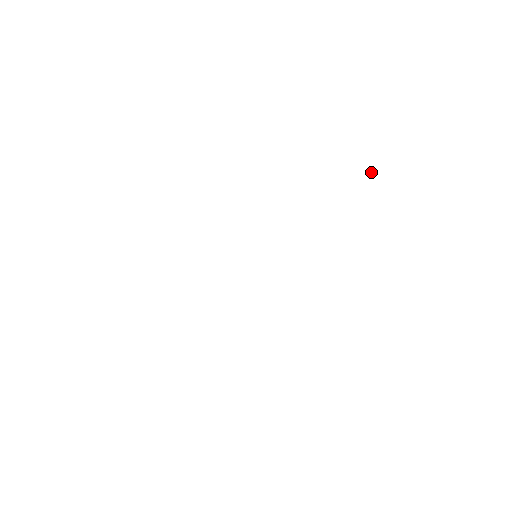
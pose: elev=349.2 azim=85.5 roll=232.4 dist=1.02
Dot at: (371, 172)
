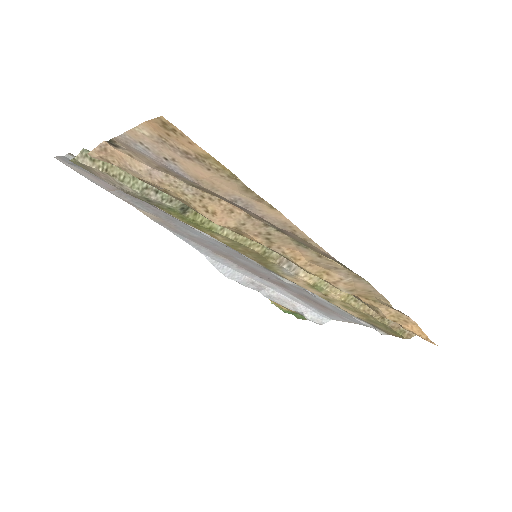
Dot at: (271, 302)
